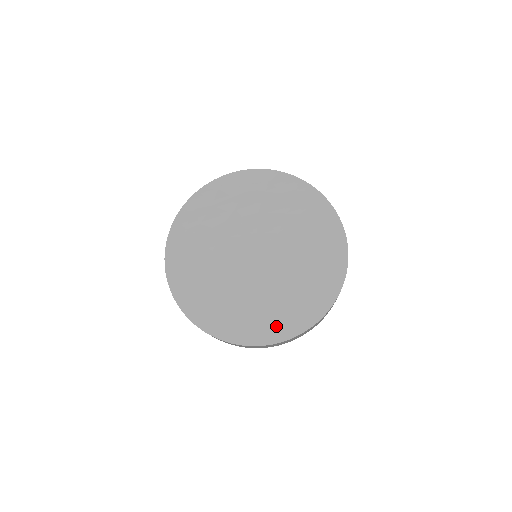
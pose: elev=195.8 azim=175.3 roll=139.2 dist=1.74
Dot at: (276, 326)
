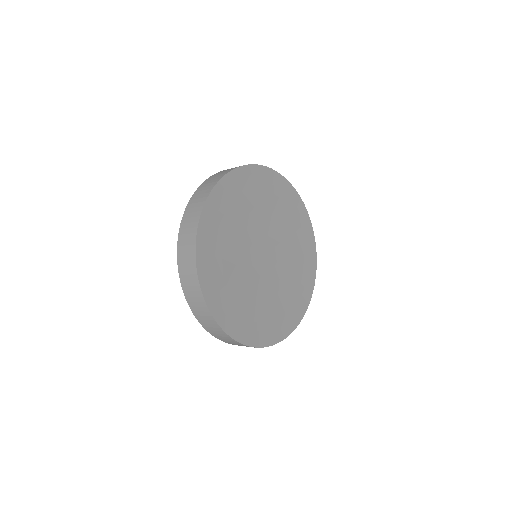
Dot at: (268, 330)
